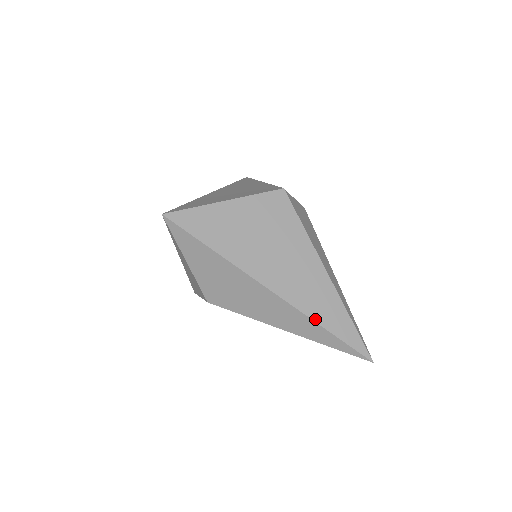
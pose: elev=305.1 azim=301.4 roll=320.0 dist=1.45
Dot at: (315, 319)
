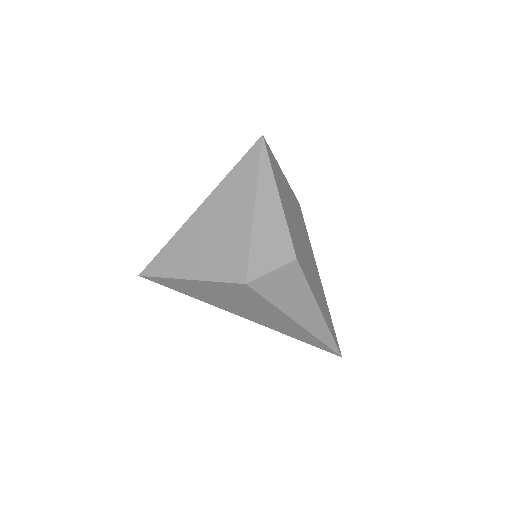
Dot at: (289, 335)
